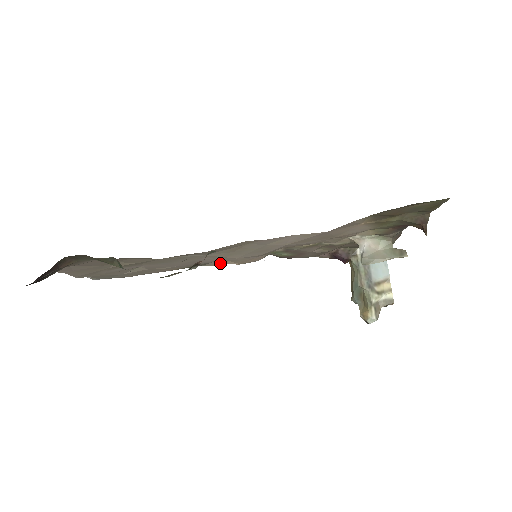
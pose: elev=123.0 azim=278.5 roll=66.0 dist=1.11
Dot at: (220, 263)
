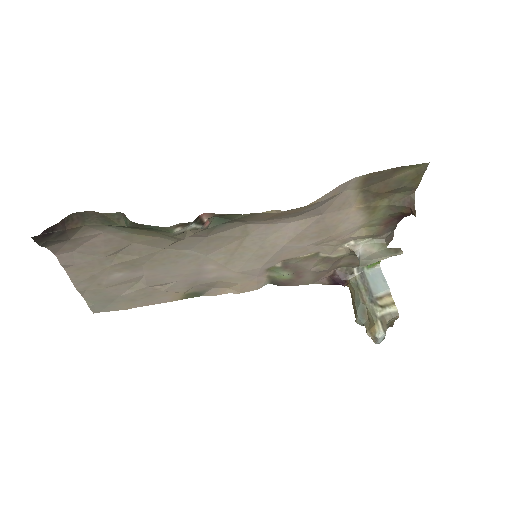
Dot at: (219, 291)
